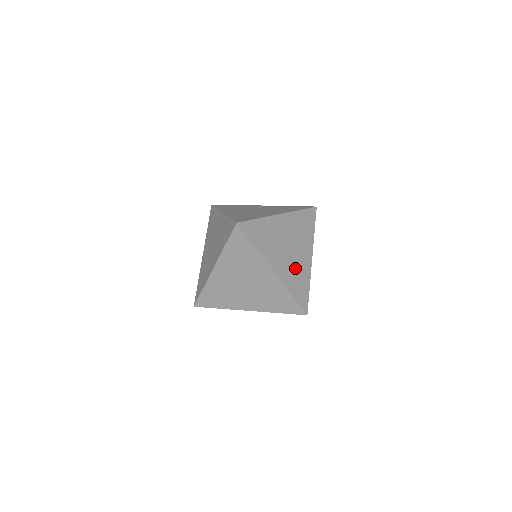
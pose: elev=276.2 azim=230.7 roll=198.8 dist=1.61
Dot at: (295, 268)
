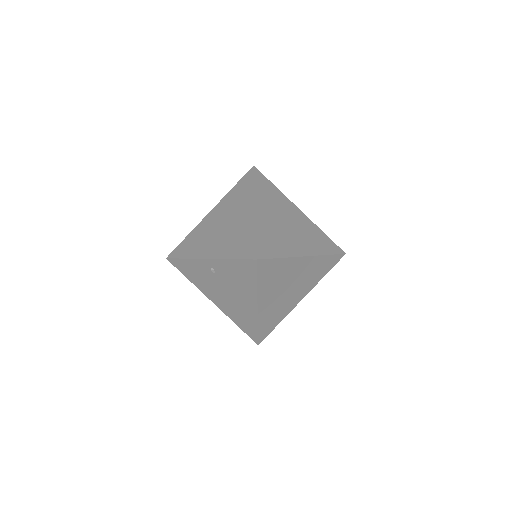
Dot at: (280, 234)
